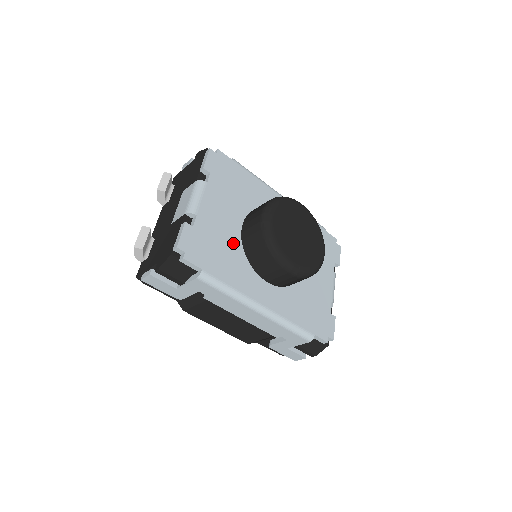
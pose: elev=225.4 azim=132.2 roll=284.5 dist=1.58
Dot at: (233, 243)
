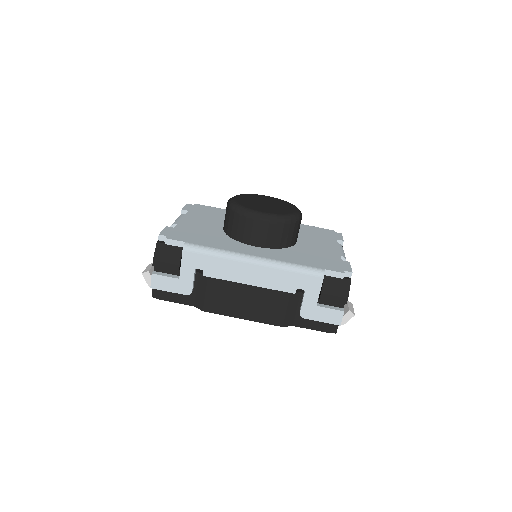
Dot at: (215, 233)
